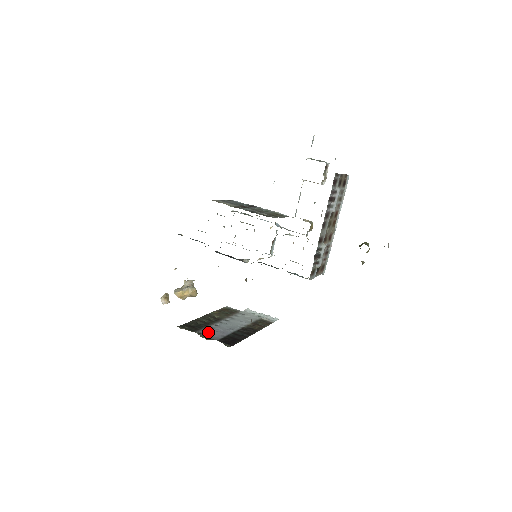
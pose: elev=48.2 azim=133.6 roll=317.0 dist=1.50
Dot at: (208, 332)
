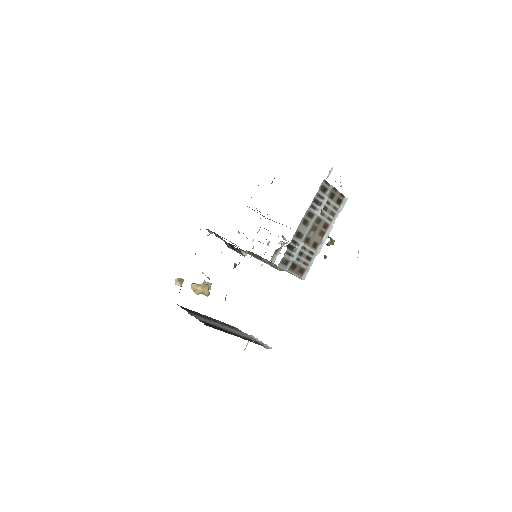
Dot at: occluded
